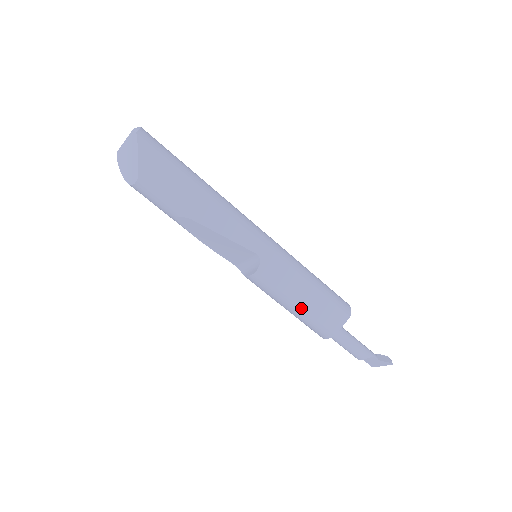
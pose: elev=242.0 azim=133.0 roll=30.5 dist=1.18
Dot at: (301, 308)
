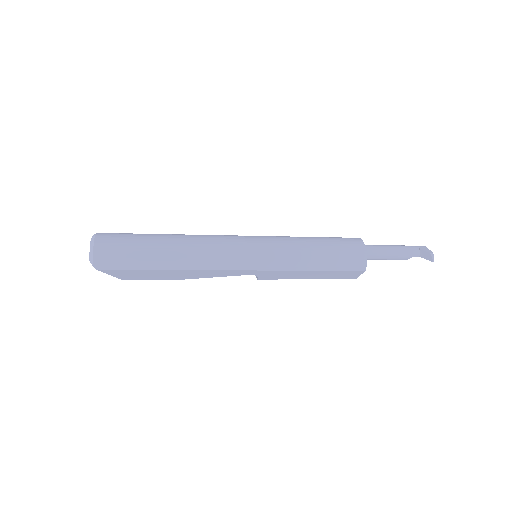
Dot at: occluded
